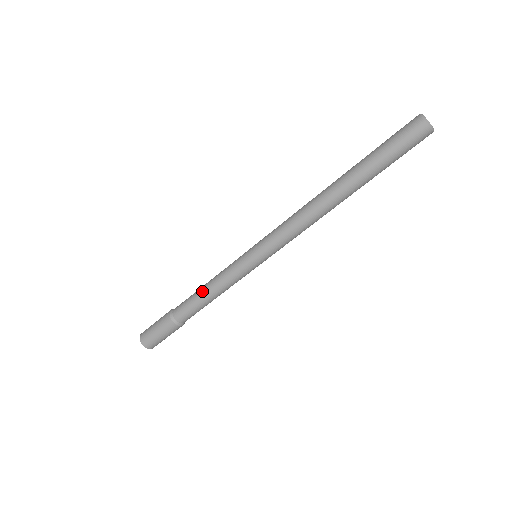
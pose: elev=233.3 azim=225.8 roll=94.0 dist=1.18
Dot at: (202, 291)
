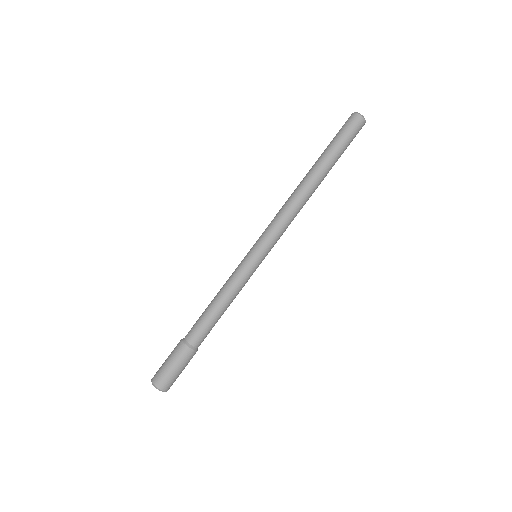
Dot at: (211, 302)
